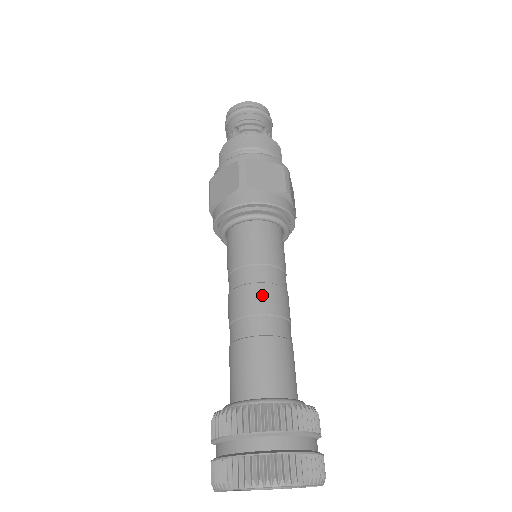
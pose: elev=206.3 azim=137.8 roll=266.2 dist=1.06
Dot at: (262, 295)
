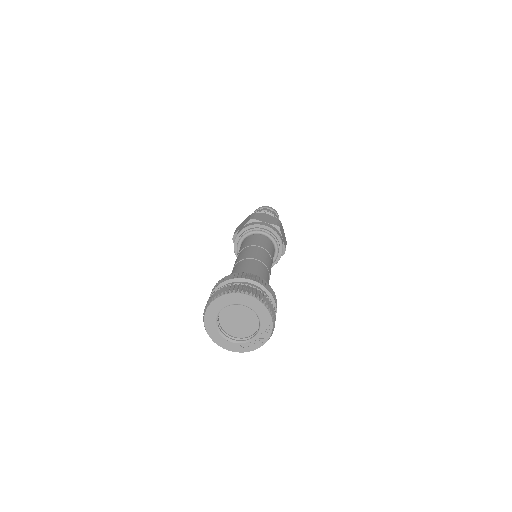
Dot at: (253, 253)
